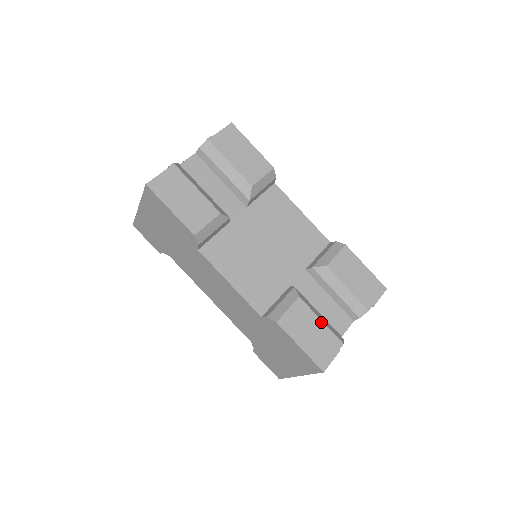
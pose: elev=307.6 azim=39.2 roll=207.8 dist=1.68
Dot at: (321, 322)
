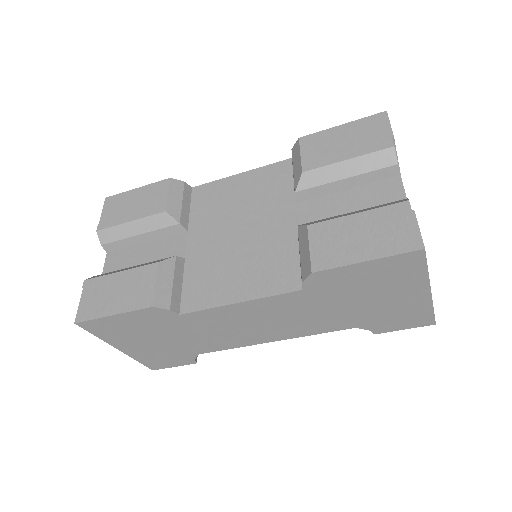
Dot at: (358, 215)
